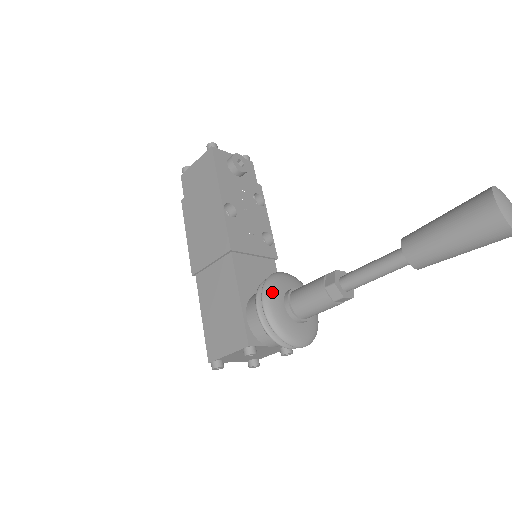
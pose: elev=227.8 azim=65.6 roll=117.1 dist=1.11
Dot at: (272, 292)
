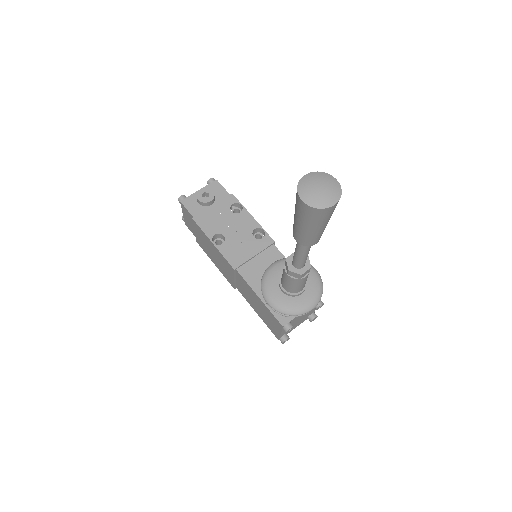
Dot at: (268, 289)
